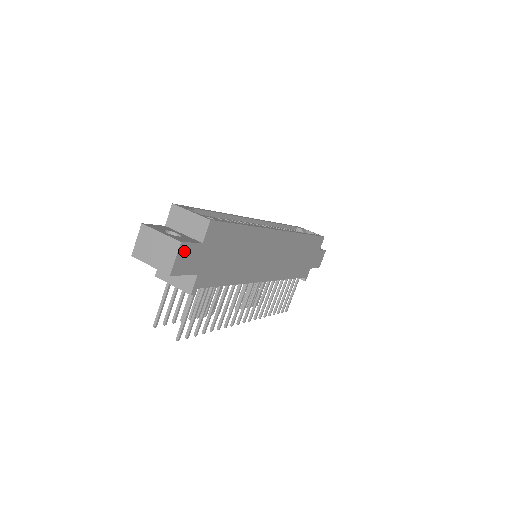
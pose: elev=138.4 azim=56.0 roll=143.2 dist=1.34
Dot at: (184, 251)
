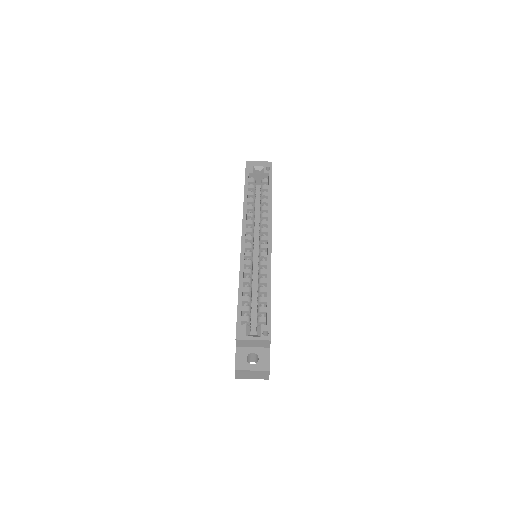
Dot at: occluded
